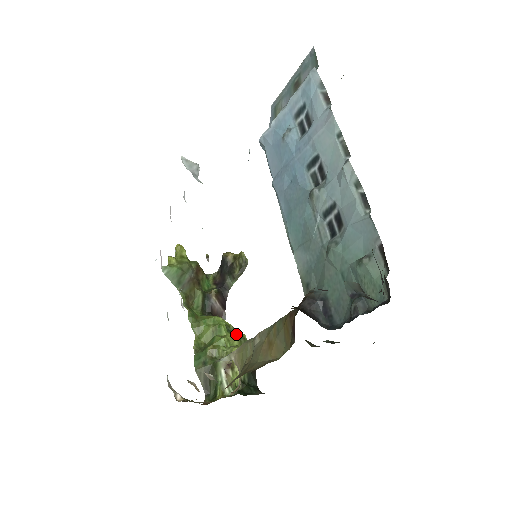
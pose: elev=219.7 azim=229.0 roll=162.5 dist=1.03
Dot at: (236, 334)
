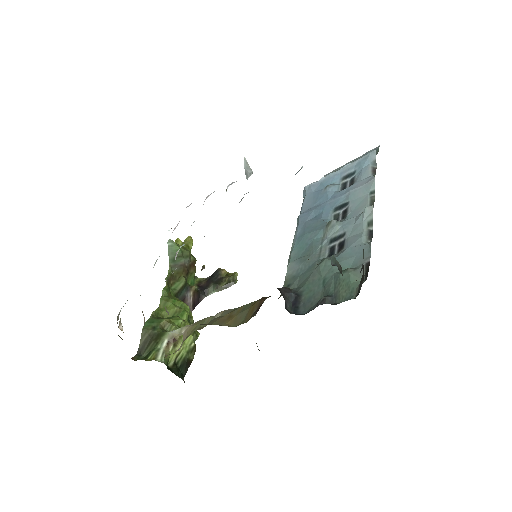
Dot at: occluded
